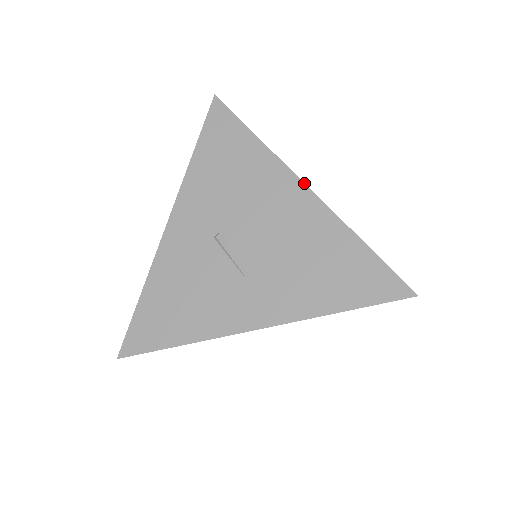
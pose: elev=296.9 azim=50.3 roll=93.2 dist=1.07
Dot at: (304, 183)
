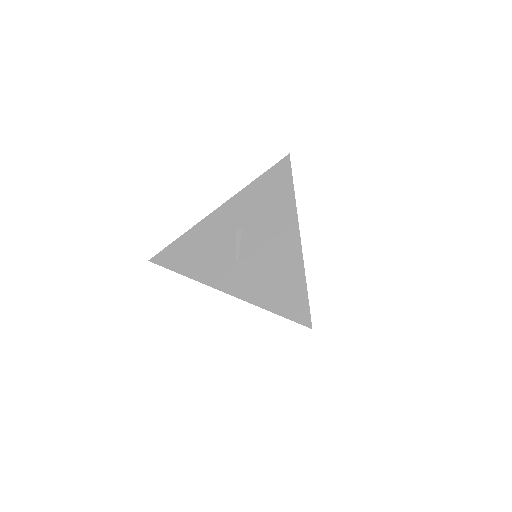
Dot at: occluded
